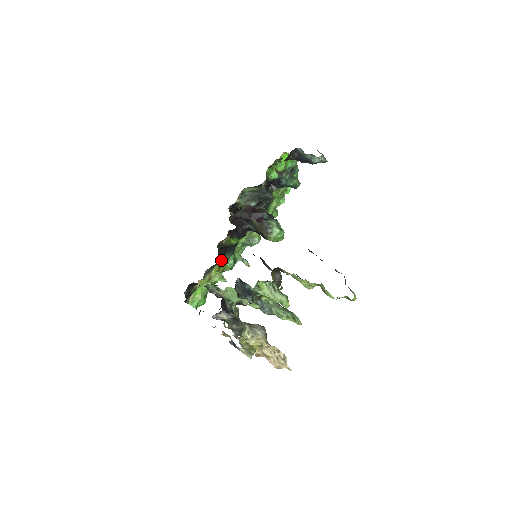
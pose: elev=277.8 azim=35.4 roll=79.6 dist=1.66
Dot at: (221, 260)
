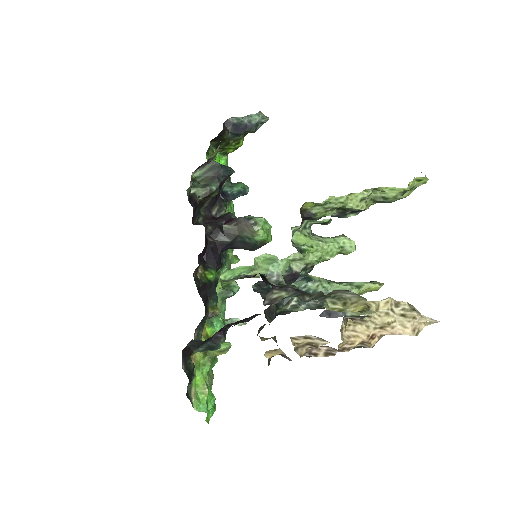
Dot at: (207, 311)
